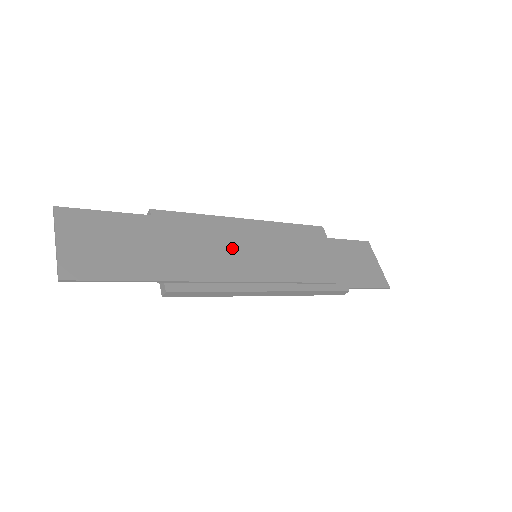
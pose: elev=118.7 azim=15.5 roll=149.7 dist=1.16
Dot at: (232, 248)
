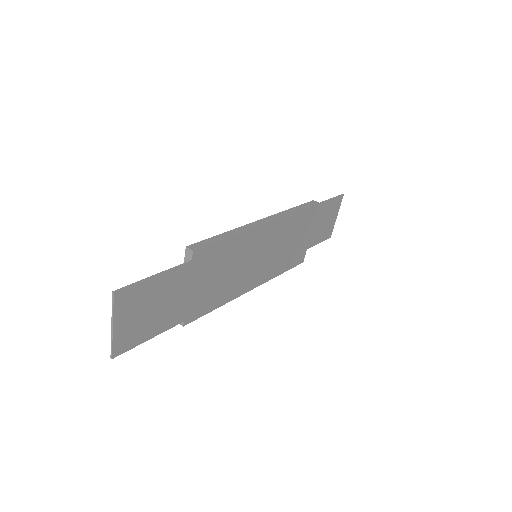
Dot at: (243, 265)
